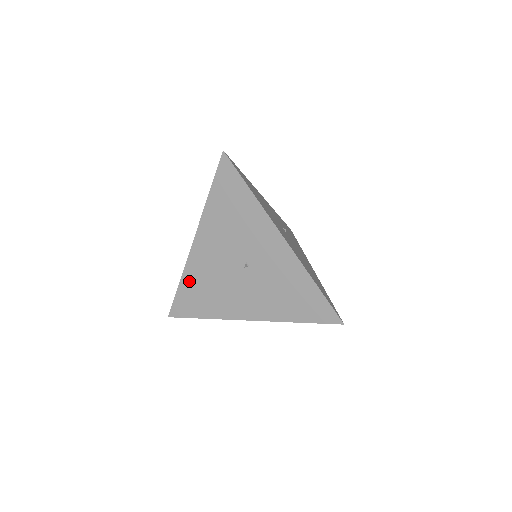
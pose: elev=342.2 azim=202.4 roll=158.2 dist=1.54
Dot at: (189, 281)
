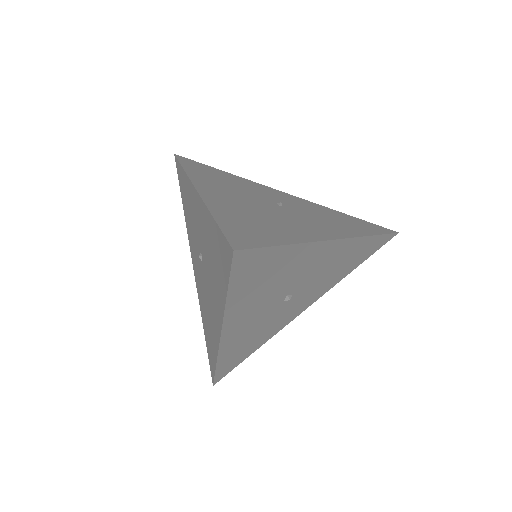
Dot at: (204, 321)
